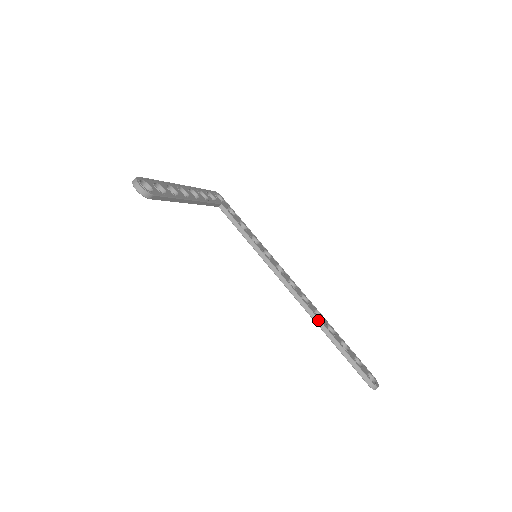
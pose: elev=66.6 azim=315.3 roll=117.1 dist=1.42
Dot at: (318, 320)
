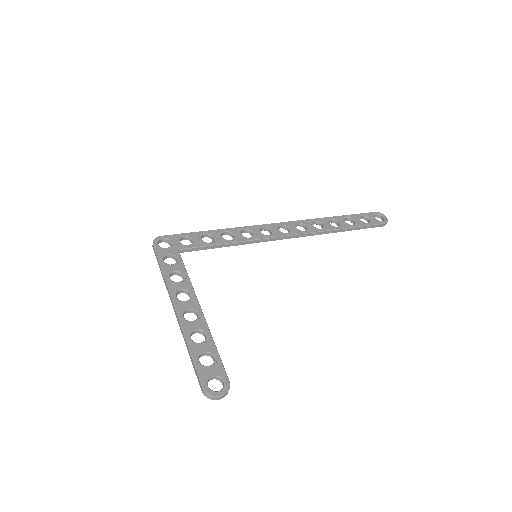
Dot at: (326, 232)
